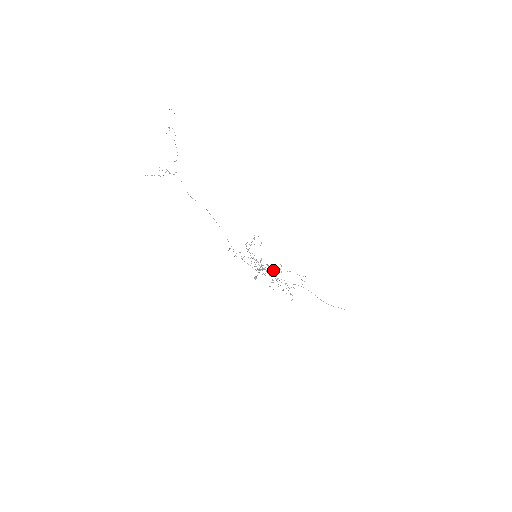
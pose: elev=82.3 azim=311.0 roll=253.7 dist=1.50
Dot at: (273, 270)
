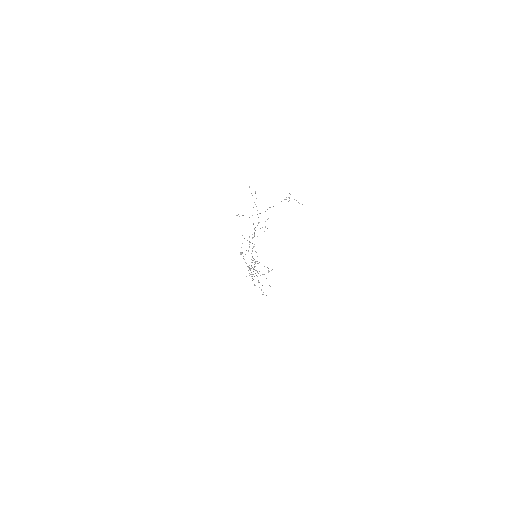
Dot at: (258, 282)
